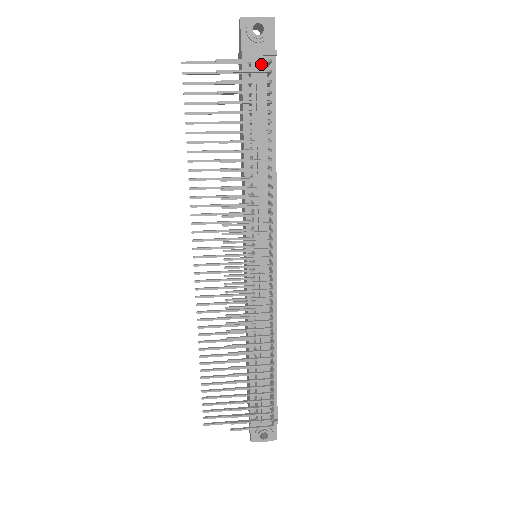
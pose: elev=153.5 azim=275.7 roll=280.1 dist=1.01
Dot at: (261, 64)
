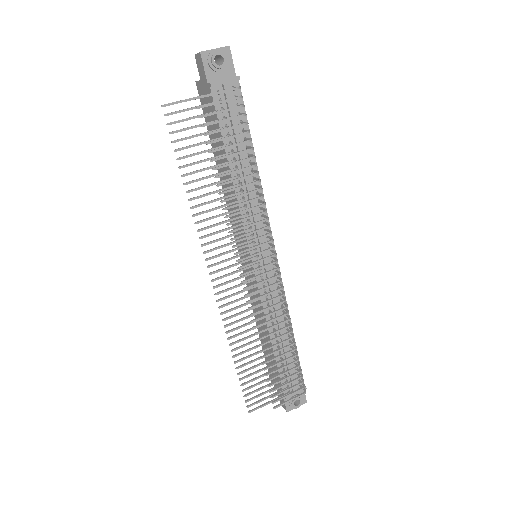
Dot at: (229, 91)
